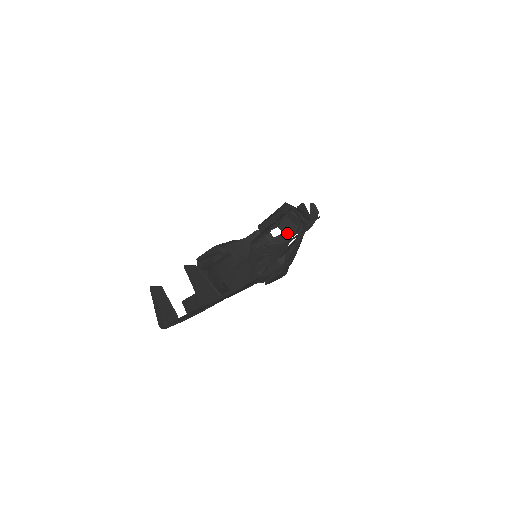
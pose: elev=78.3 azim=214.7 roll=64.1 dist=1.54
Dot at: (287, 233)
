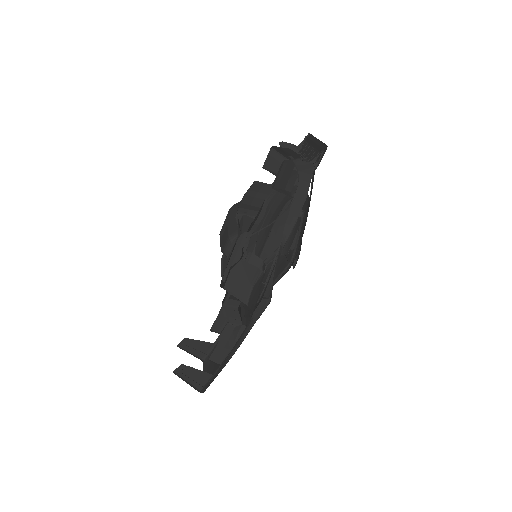
Dot at: occluded
